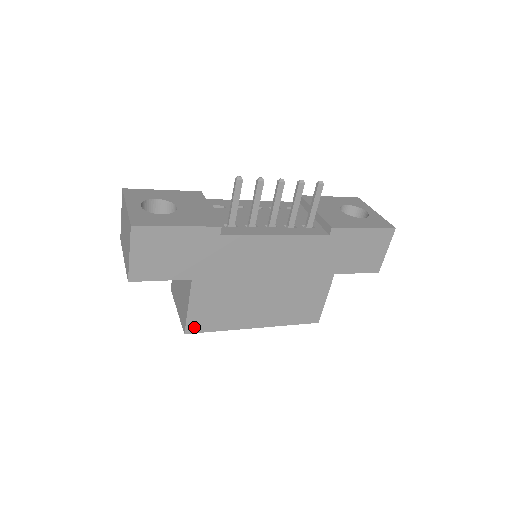
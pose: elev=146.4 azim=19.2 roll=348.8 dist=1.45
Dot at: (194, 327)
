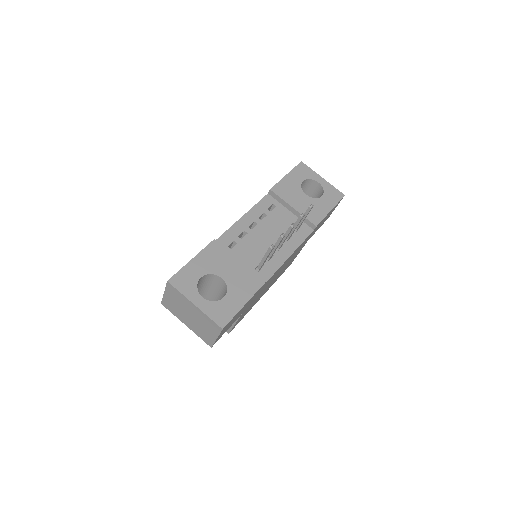
Dot at: occluded
